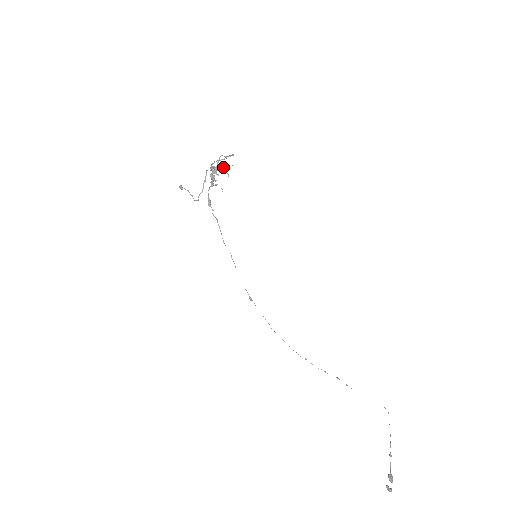
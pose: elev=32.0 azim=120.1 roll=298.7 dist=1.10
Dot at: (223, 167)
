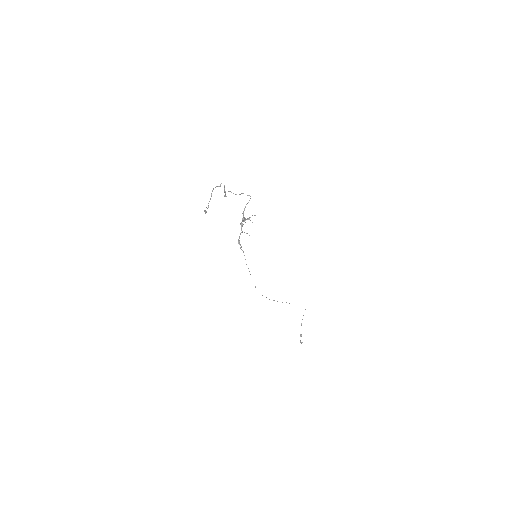
Dot at: occluded
